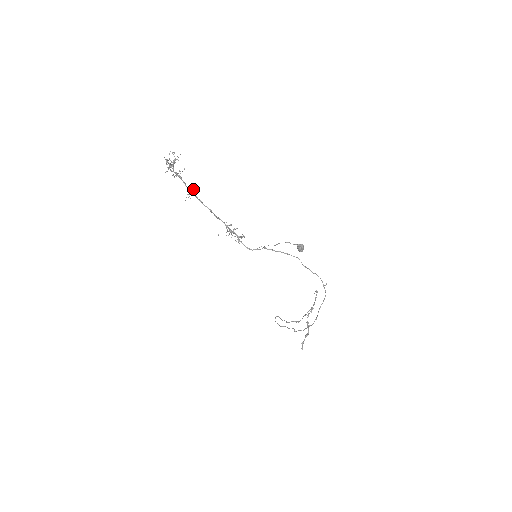
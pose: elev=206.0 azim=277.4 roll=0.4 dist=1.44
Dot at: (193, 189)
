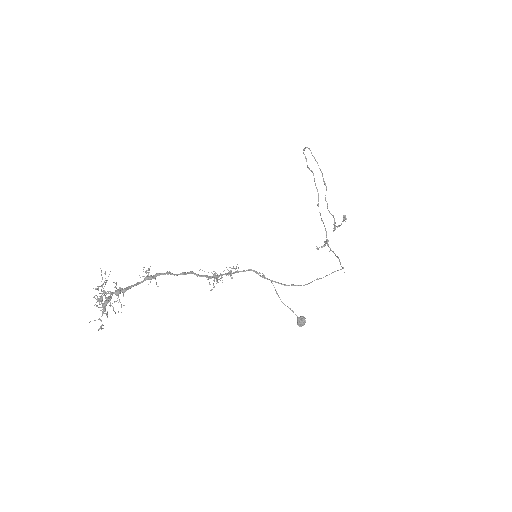
Dot at: occluded
